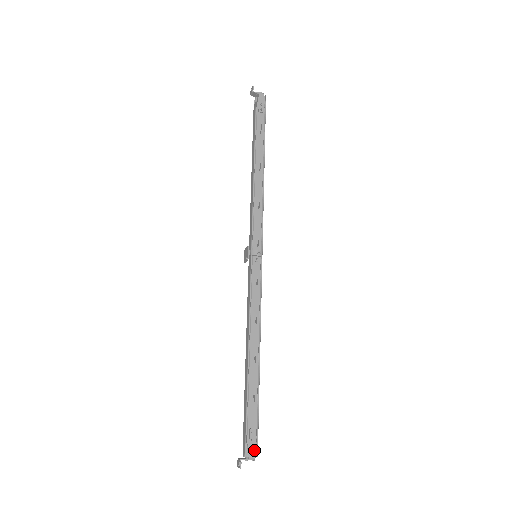
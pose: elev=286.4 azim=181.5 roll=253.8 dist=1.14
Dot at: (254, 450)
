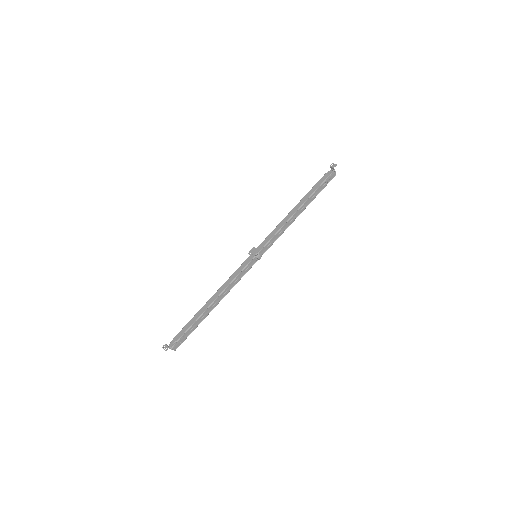
Dot at: (177, 347)
